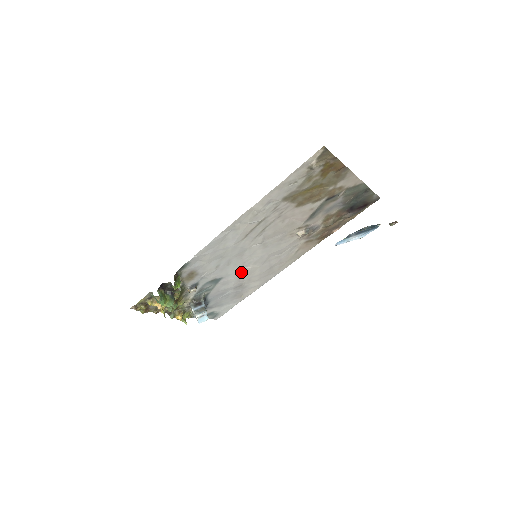
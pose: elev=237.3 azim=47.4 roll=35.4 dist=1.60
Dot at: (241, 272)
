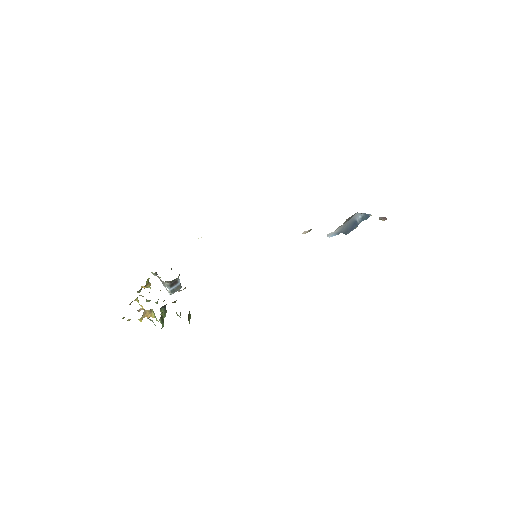
Dot at: occluded
